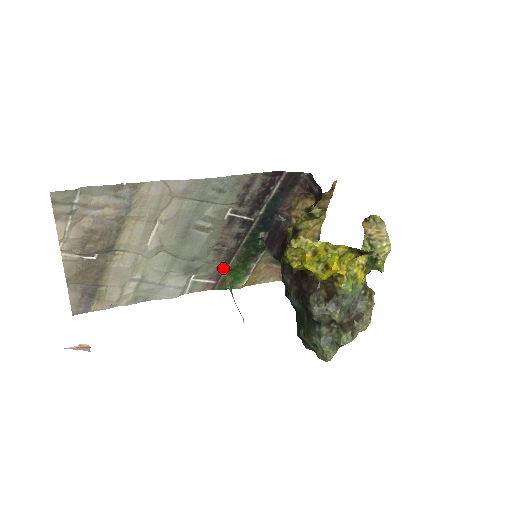
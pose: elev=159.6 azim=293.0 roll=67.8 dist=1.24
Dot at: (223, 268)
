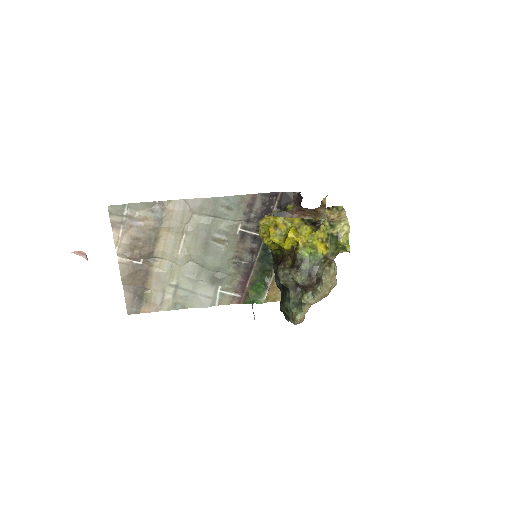
Dot at: (244, 282)
